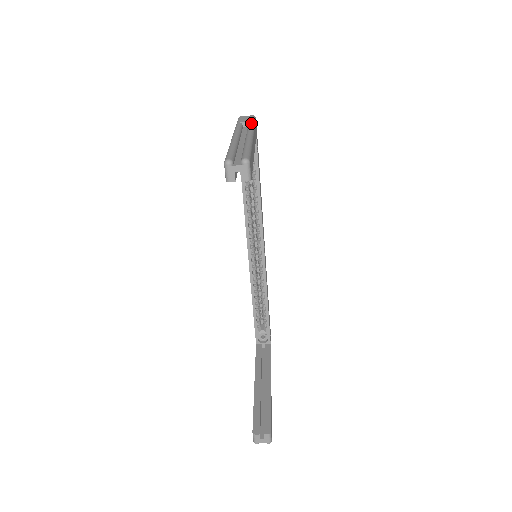
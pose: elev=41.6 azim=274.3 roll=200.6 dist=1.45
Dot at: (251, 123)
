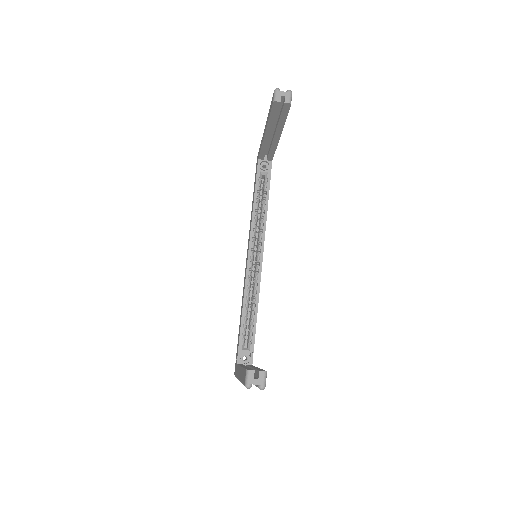
Dot at: occluded
